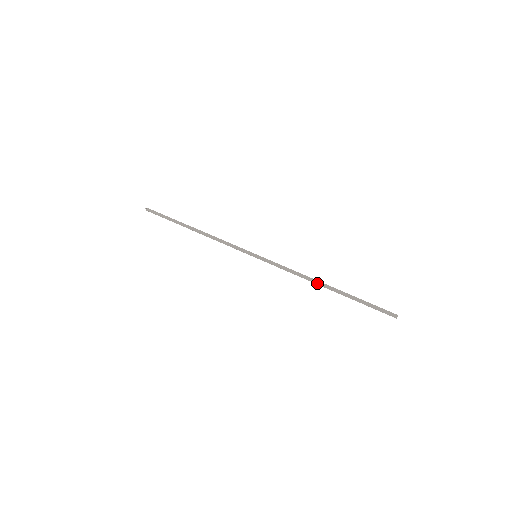
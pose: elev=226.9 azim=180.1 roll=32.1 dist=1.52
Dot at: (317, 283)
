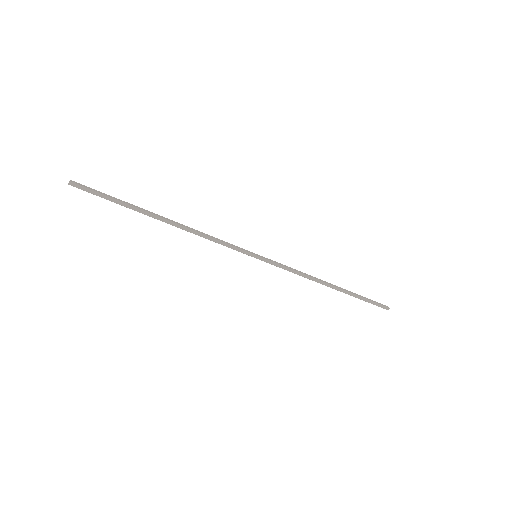
Dot at: (324, 283)
